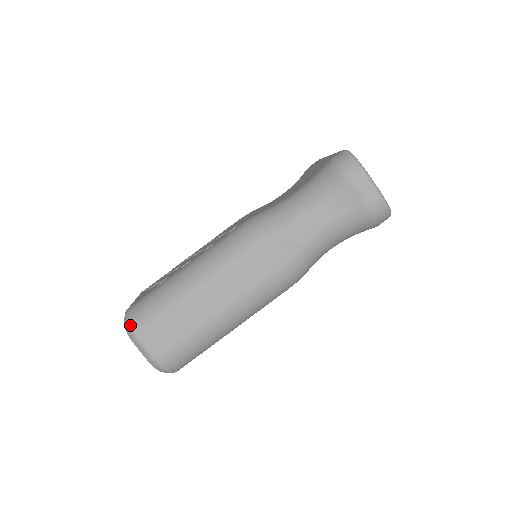
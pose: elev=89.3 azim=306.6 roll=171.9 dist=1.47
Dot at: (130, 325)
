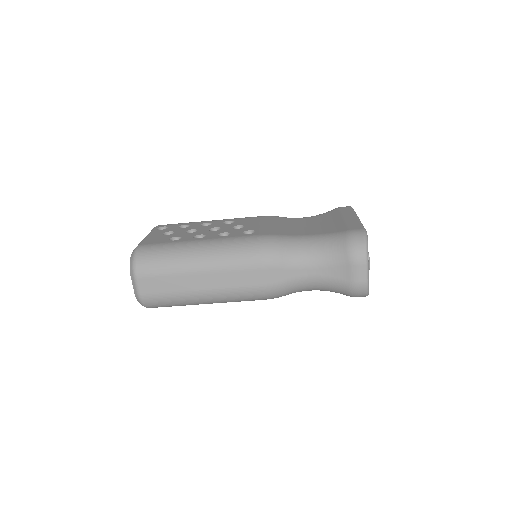
Dot at: (135, 262)
